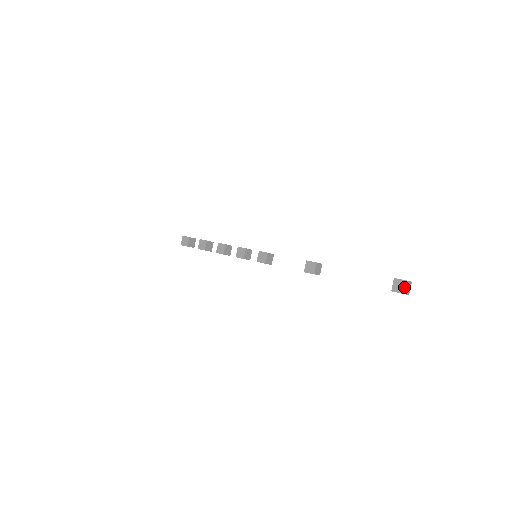
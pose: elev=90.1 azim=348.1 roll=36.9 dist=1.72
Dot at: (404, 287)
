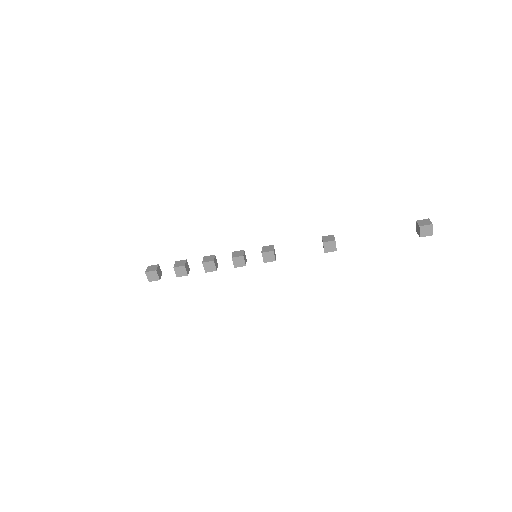
Dot at: (431, 230)
